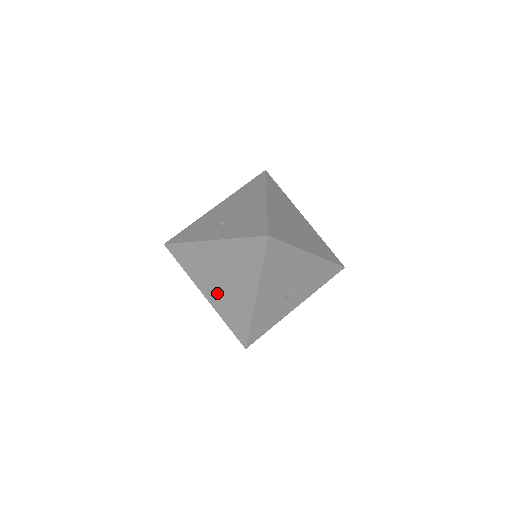
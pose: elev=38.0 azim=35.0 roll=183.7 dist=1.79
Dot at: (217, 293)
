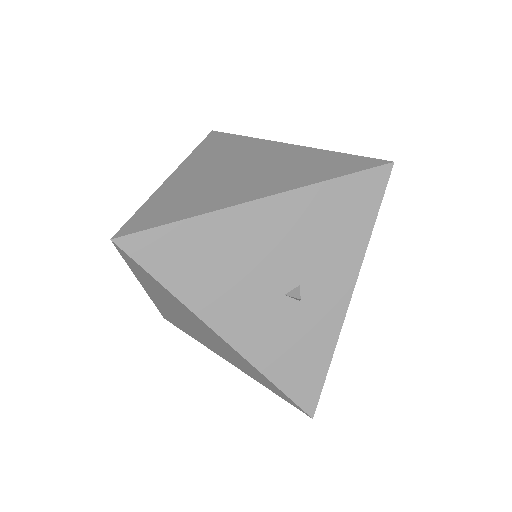
Dot at: (220, 351)
